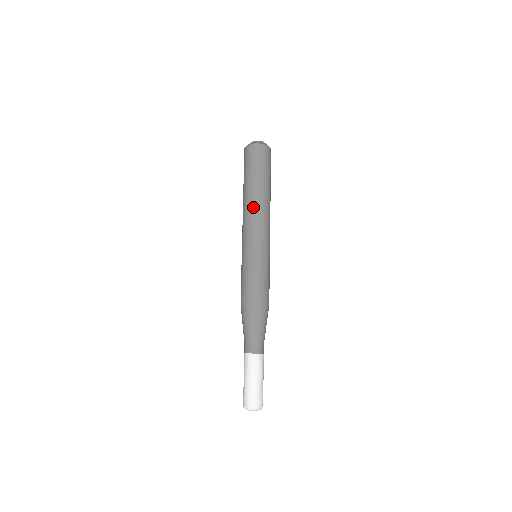
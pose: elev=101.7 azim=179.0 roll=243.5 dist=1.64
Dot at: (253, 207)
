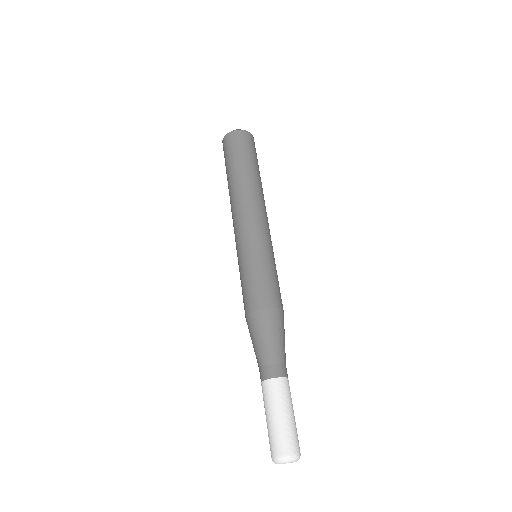
Dot at: (253, 195)
